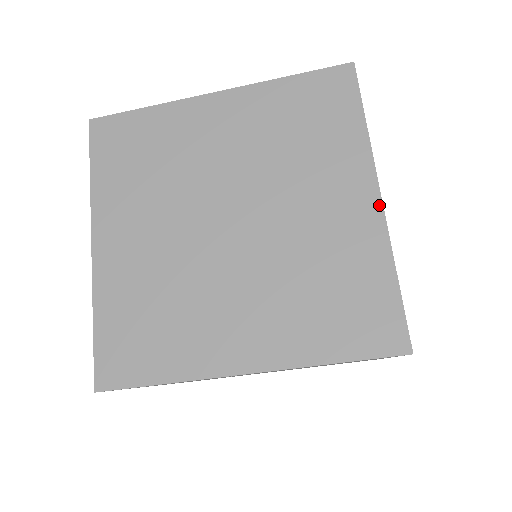
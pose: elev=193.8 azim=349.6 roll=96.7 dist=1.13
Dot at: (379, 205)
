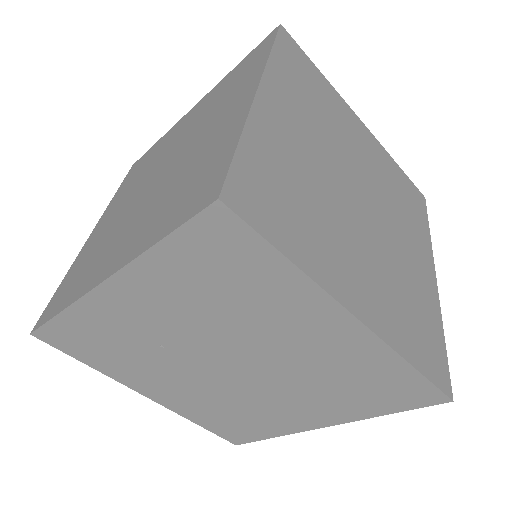
Dot at: (252, 96)
